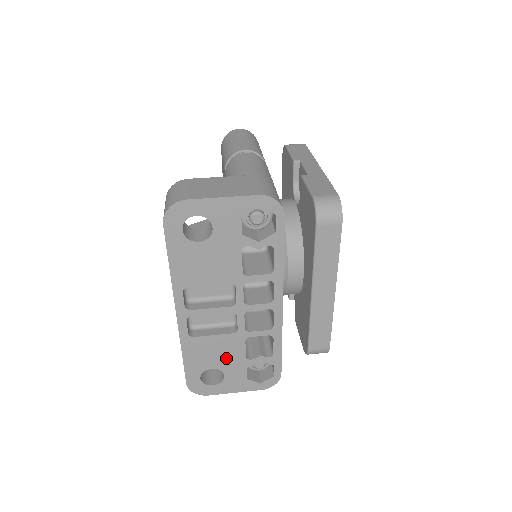
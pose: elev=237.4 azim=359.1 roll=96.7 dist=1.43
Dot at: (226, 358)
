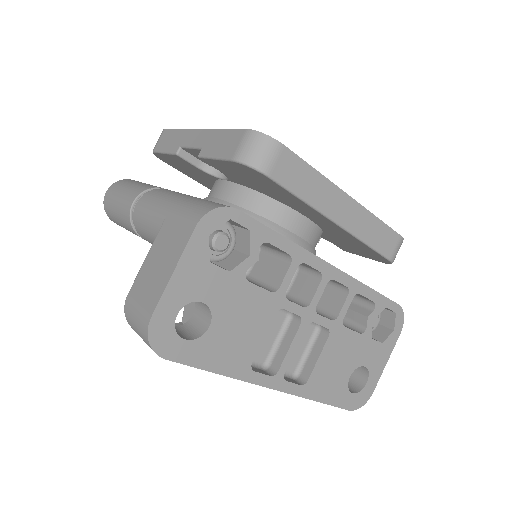
Dot at: (349, 356)
